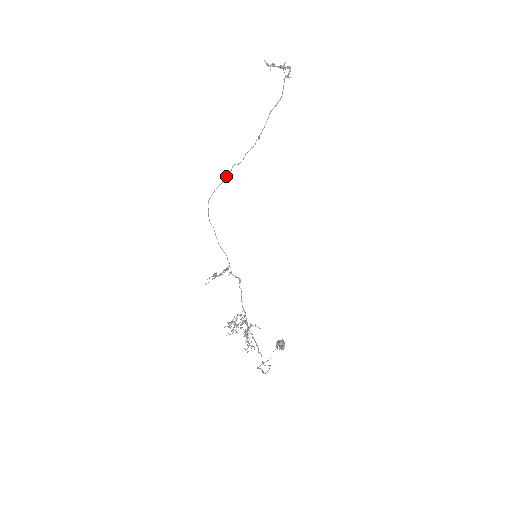
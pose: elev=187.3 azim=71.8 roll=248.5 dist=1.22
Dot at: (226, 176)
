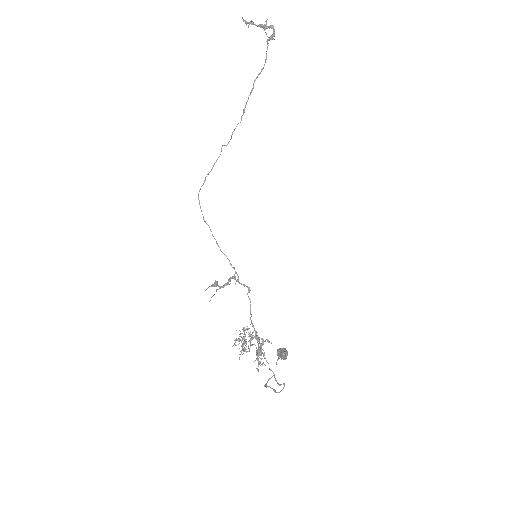
Dot at: (216, 160)
